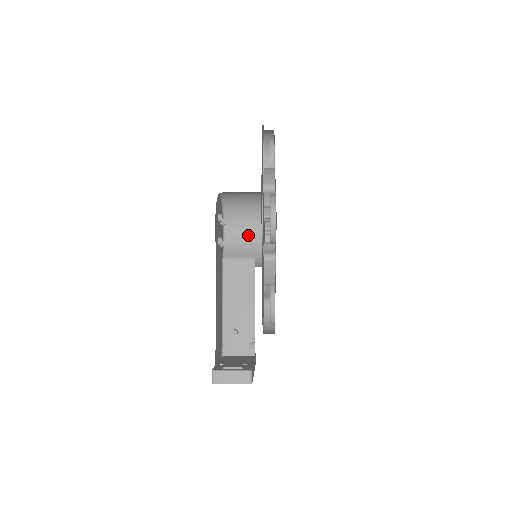
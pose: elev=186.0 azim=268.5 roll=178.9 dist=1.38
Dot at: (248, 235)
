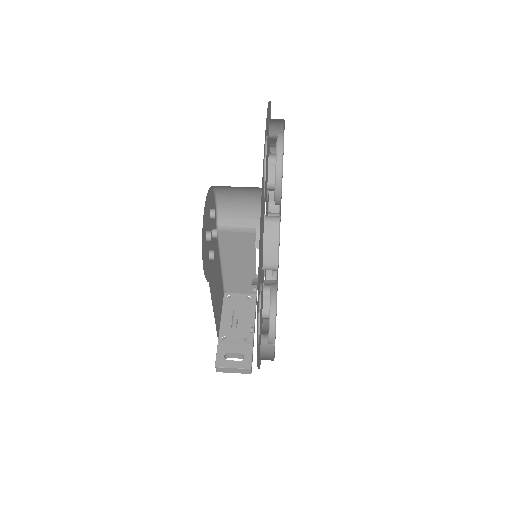
Dot at: (247, 201)
